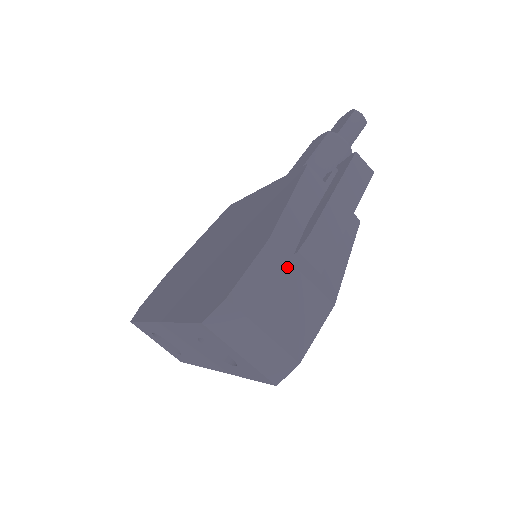
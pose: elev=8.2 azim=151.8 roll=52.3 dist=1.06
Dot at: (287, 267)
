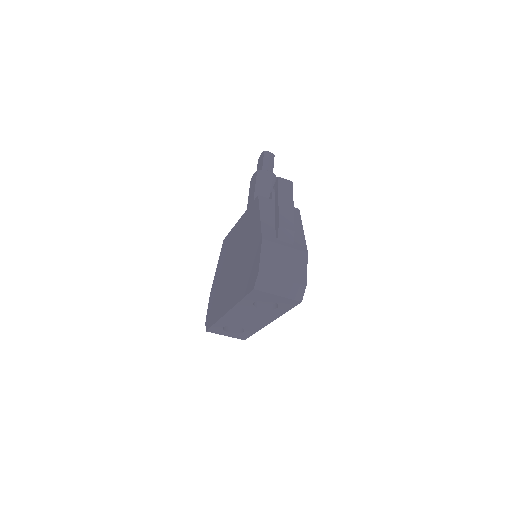
Dot at: (277, 246)
